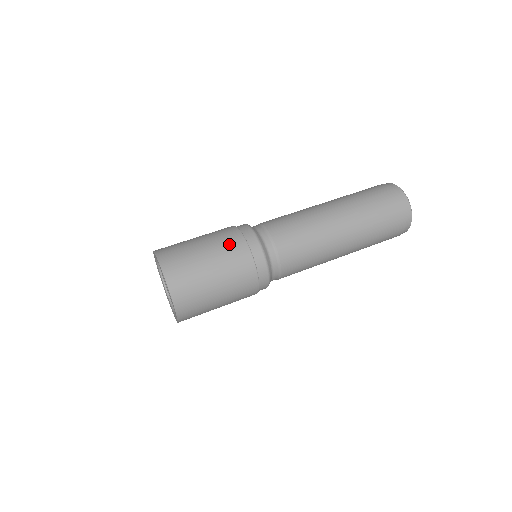
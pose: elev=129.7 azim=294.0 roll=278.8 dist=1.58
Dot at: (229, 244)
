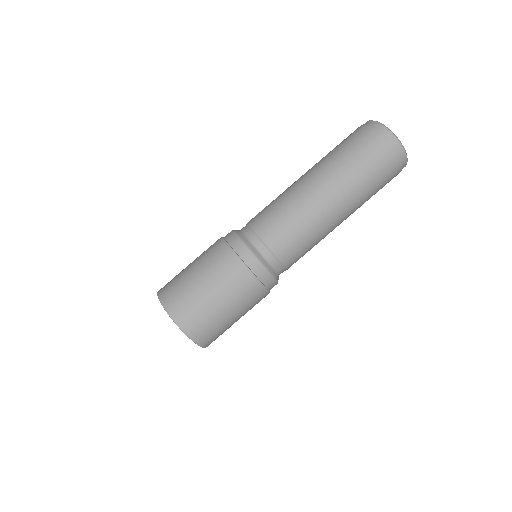
Dot at: (252, 299)
